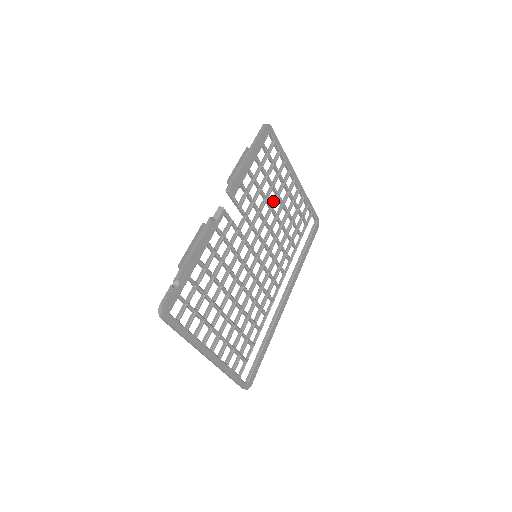
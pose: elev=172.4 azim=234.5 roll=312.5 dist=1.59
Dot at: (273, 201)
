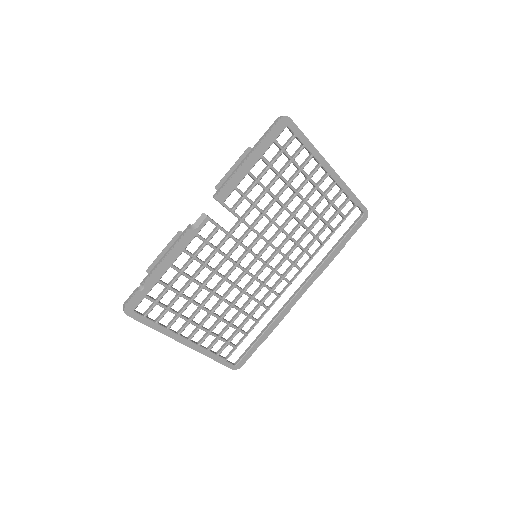
Dot at: (288, 199)
